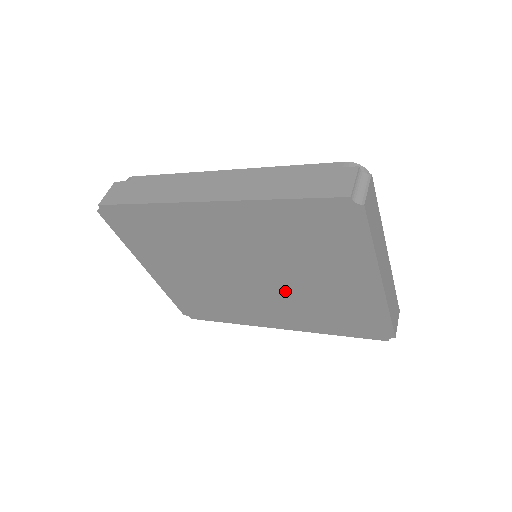
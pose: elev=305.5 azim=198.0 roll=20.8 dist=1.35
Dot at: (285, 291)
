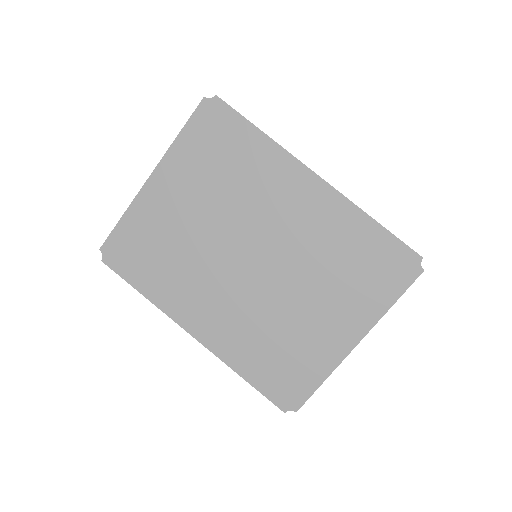
Dot at: (263, 298)
